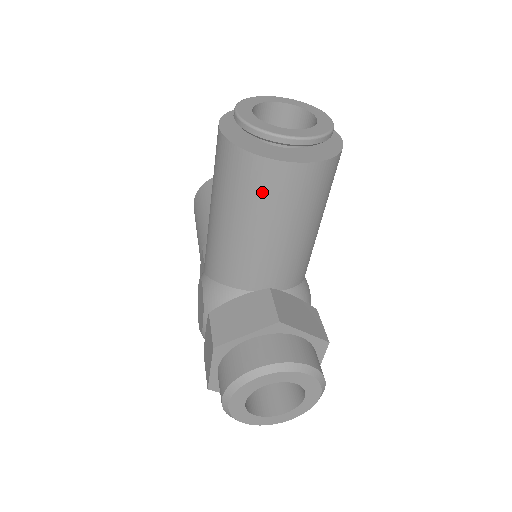
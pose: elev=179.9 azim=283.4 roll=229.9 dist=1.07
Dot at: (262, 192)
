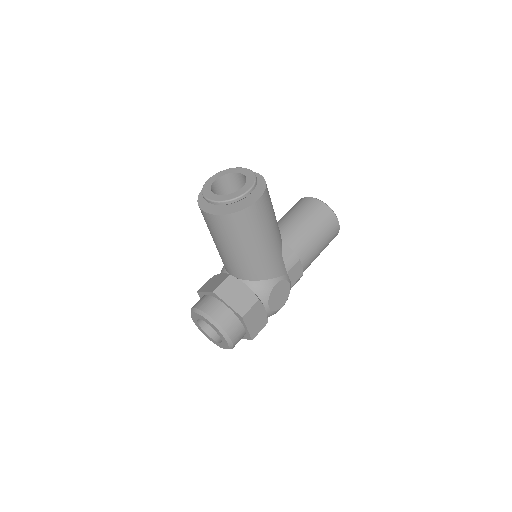
Dot at: (206, 222)
